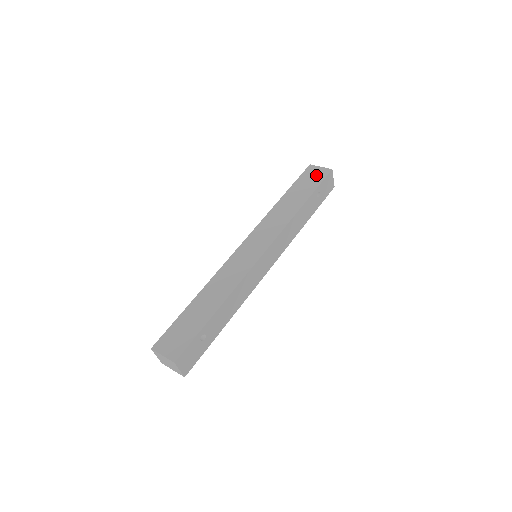
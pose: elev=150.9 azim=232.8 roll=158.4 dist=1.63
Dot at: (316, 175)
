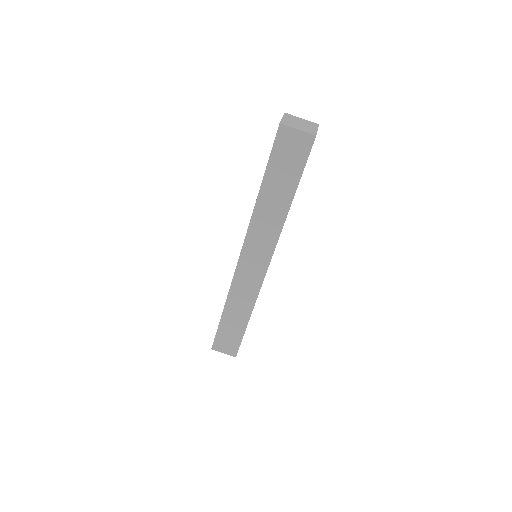
Dot at: (295, 150)
